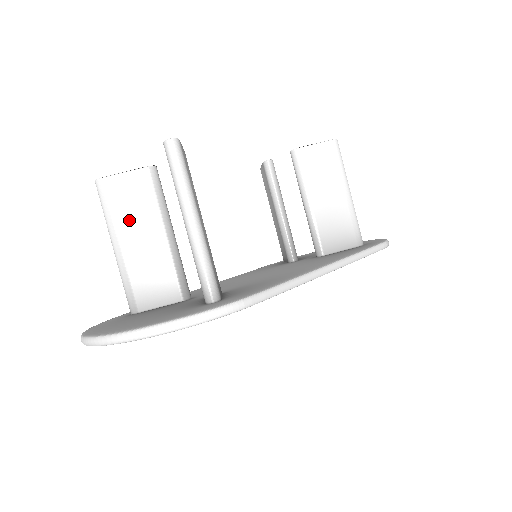
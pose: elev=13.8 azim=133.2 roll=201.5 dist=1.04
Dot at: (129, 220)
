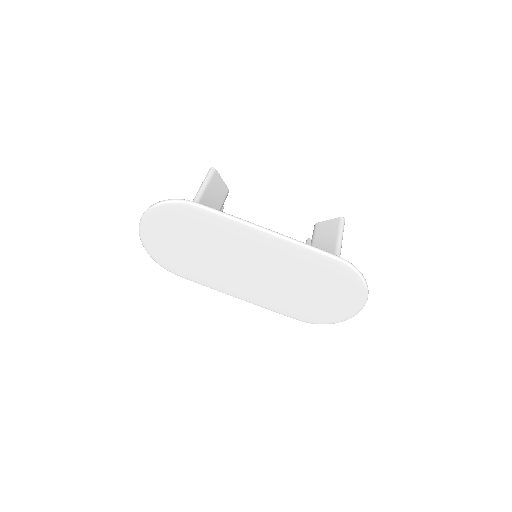
Dot at: occluded
